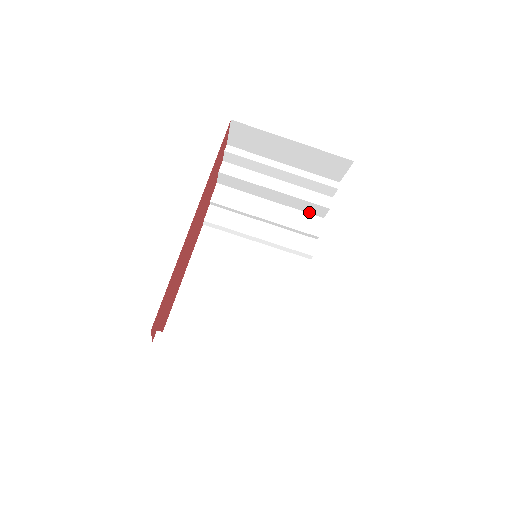
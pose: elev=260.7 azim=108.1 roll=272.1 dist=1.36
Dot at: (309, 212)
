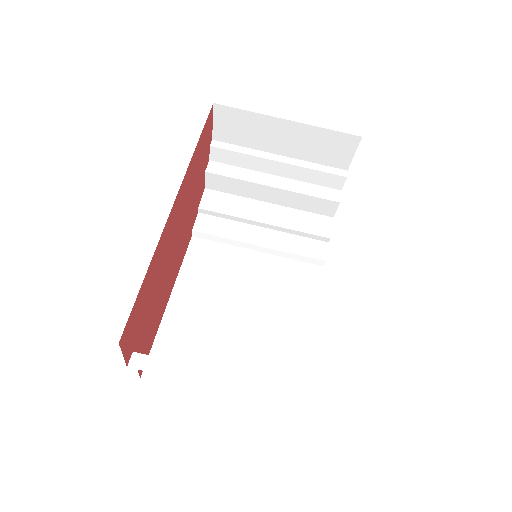
Dot at: (315, 212)
